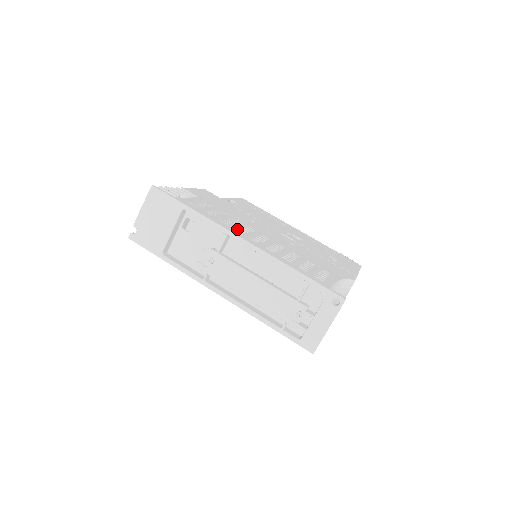
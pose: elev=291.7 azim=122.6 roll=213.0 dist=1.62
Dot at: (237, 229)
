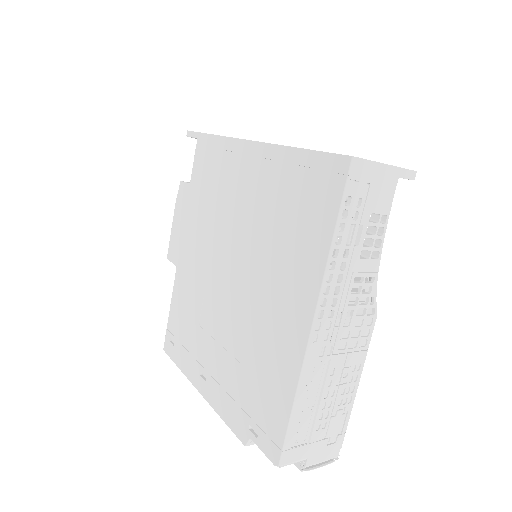
Dot at: occluded
